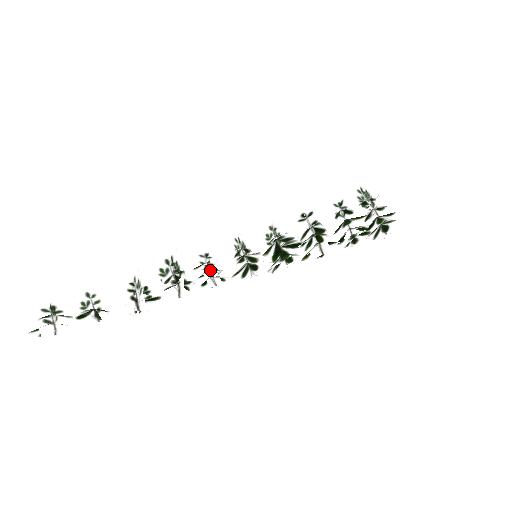
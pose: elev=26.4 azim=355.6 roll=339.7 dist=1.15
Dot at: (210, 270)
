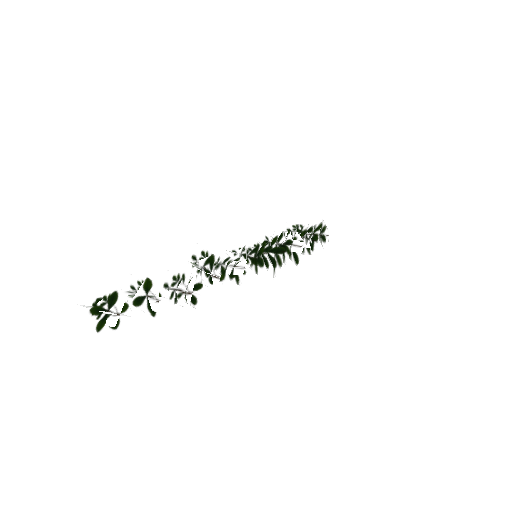
Dot at: (230, 262)
